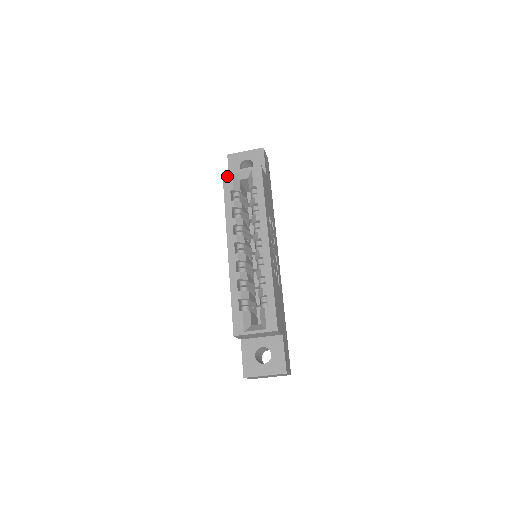
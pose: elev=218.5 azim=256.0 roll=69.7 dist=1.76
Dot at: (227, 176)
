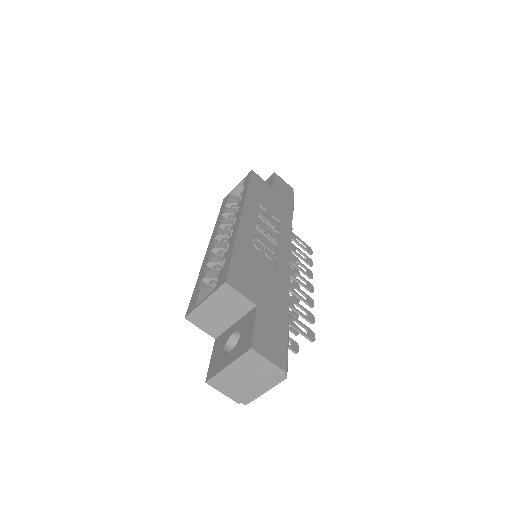
Dot at: (226, 198)
